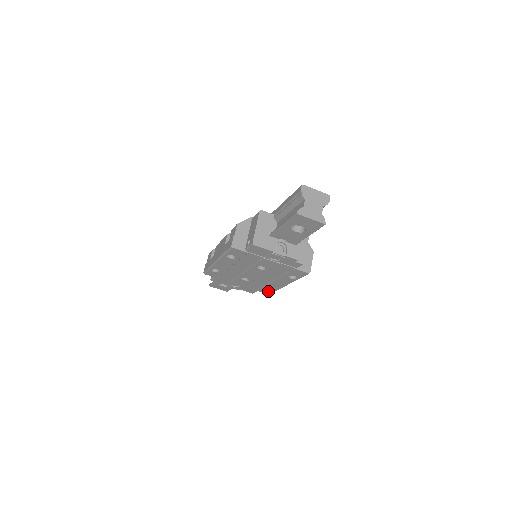
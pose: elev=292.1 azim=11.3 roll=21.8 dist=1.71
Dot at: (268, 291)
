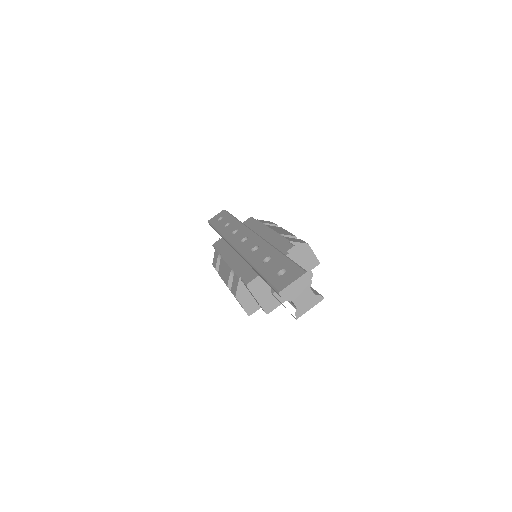
Dot at: occluded
